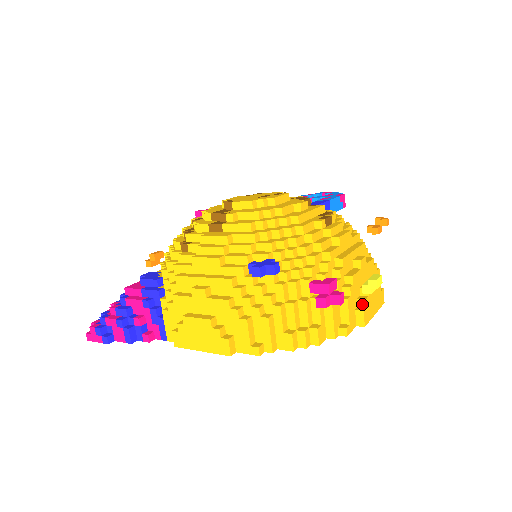
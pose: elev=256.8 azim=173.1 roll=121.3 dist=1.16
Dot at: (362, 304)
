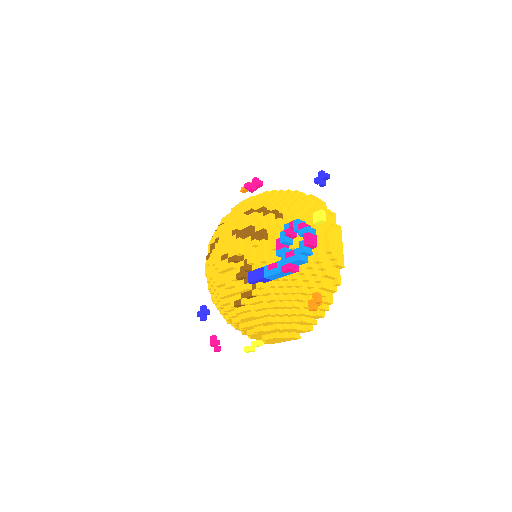
Dot at: occluded
